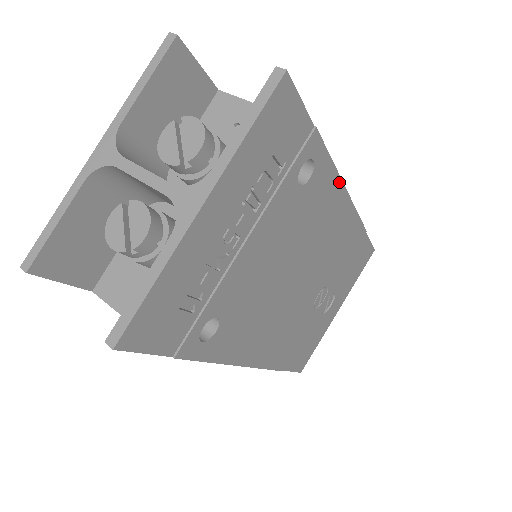
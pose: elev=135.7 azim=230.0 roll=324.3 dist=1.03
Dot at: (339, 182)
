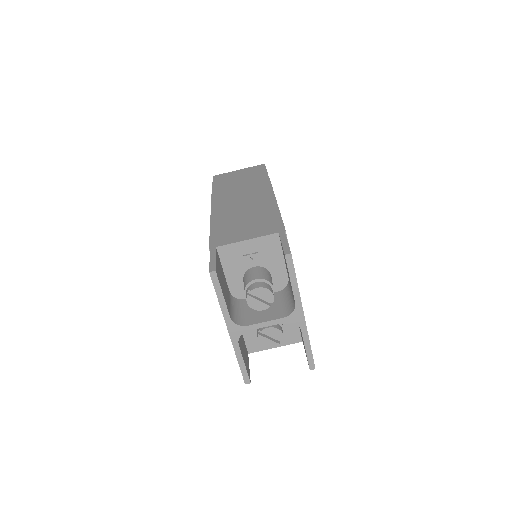
Dot at: occluded
